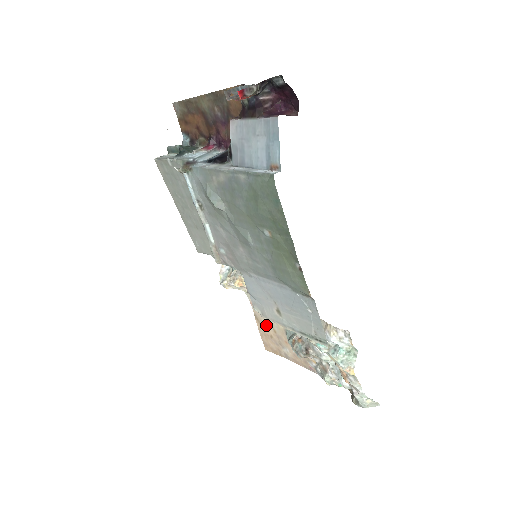
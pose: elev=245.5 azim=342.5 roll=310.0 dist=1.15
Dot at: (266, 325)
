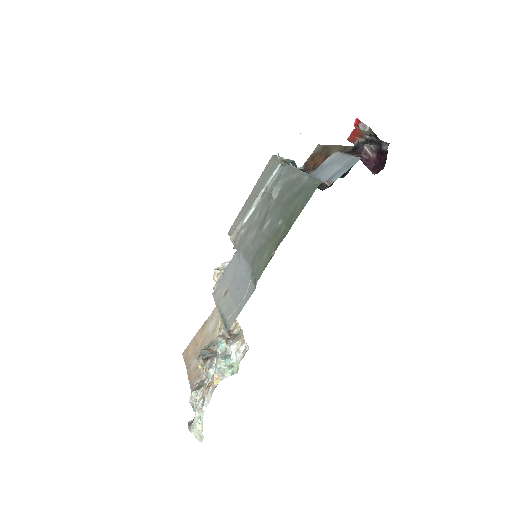
Dot at: (204, 333)
